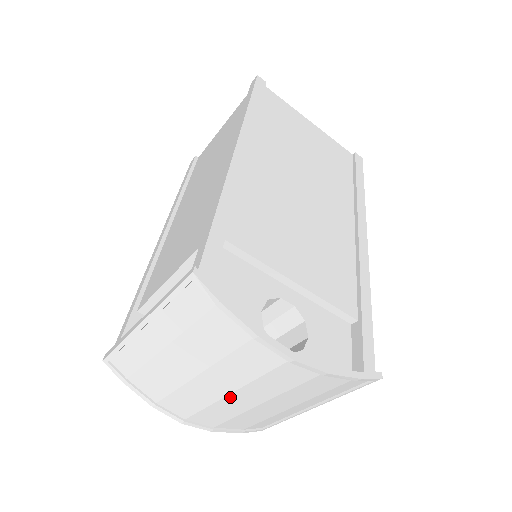
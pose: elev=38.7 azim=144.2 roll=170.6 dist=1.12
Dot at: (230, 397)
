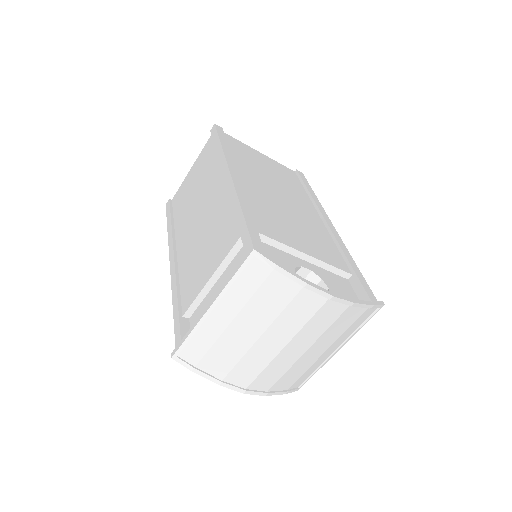
Dot at: (284, 351)
